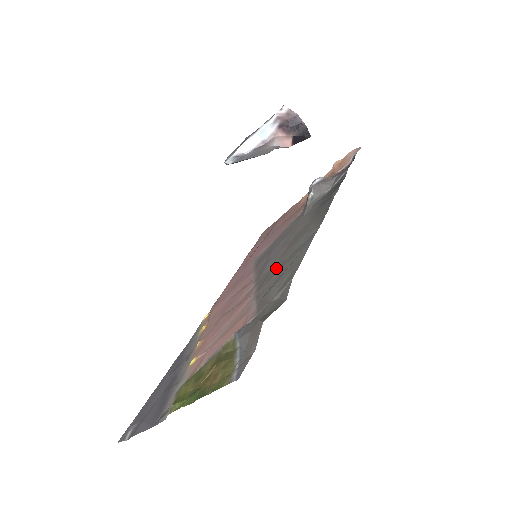
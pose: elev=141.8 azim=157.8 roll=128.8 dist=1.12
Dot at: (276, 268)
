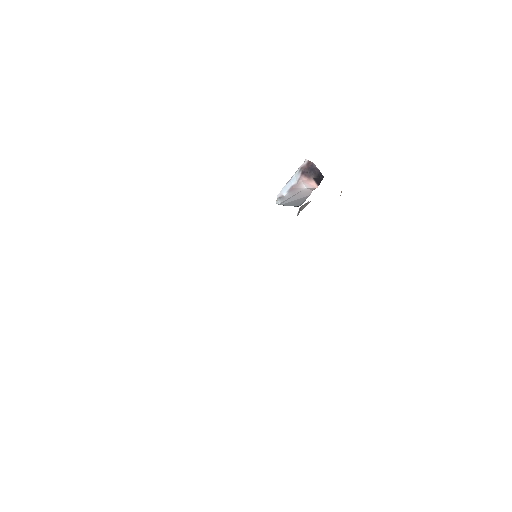
Dot at: occluded
